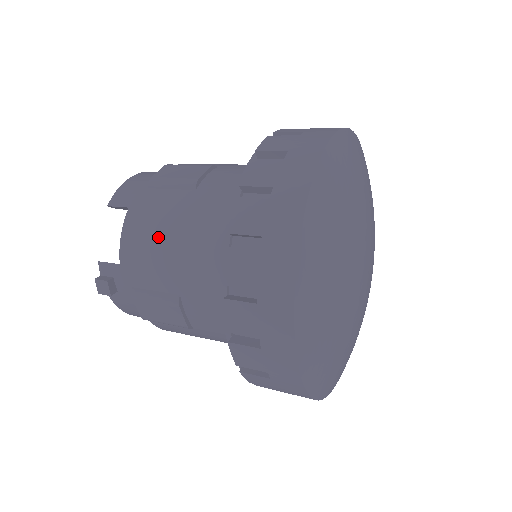
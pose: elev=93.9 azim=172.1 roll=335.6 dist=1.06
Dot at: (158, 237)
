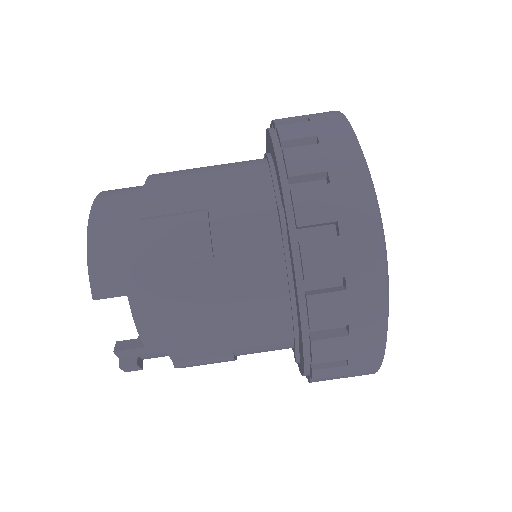
Dot at: (196, 324)
